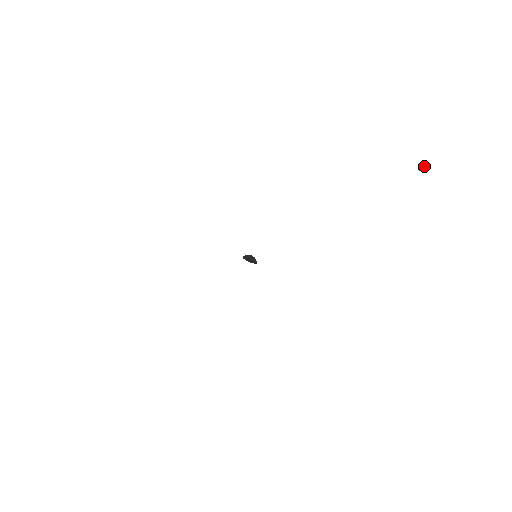
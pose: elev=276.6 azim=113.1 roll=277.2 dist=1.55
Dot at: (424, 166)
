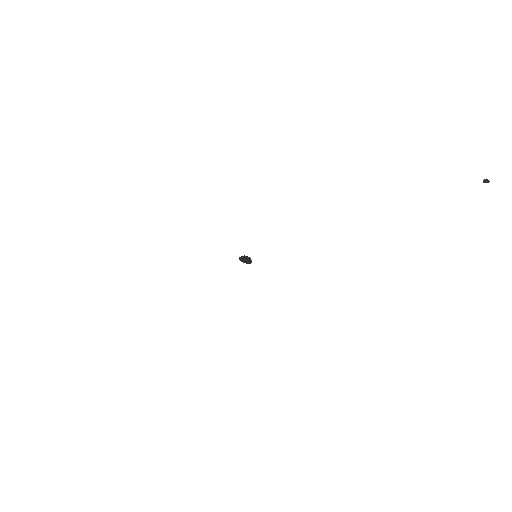
Dot at: occluded
